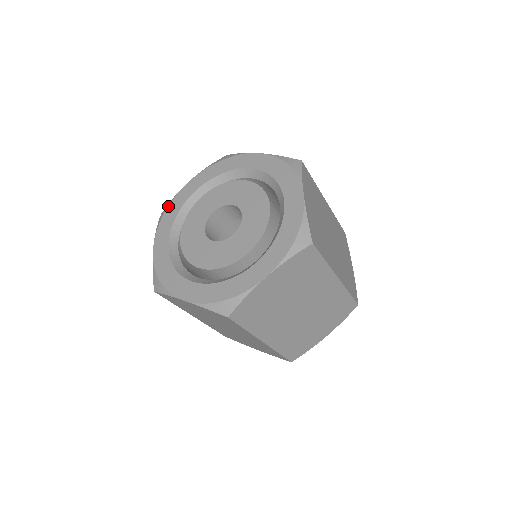
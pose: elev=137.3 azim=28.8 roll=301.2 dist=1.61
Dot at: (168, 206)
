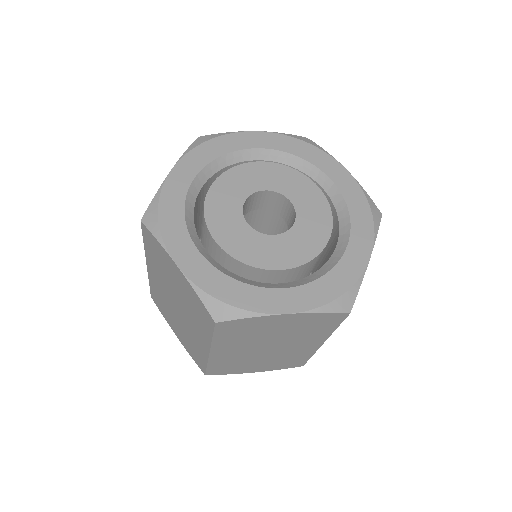
Dot at: (158, 206)
